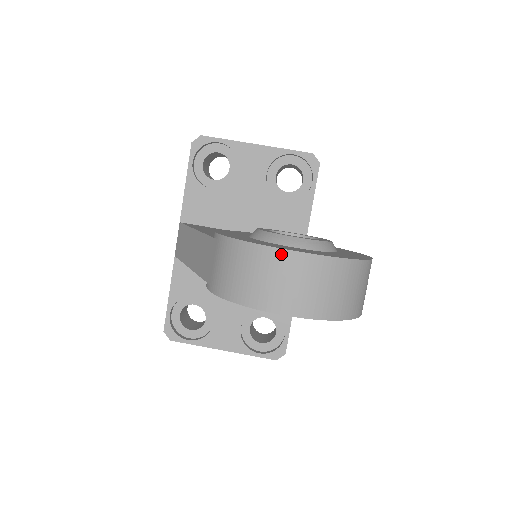
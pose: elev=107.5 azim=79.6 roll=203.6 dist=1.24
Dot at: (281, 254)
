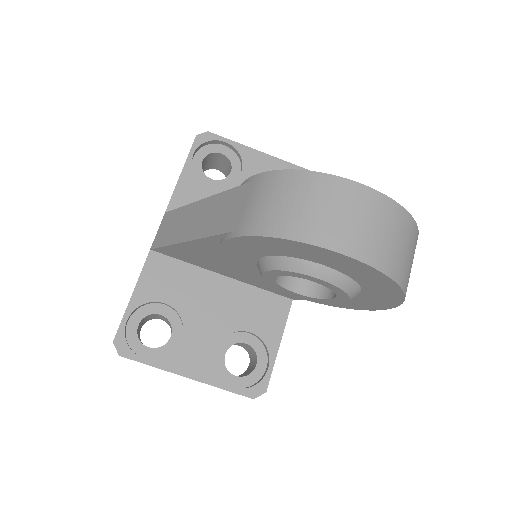
Dot at: (347, 185)
